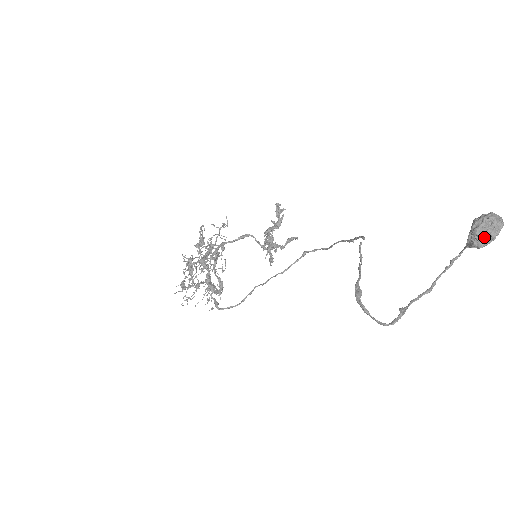
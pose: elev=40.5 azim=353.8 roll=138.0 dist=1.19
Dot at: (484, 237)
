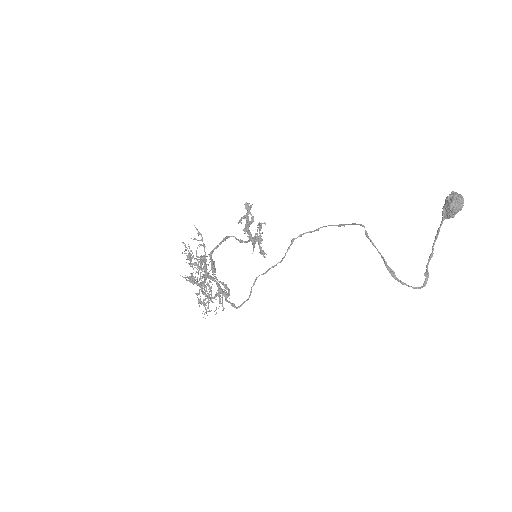
Dot at: (457, 211)
